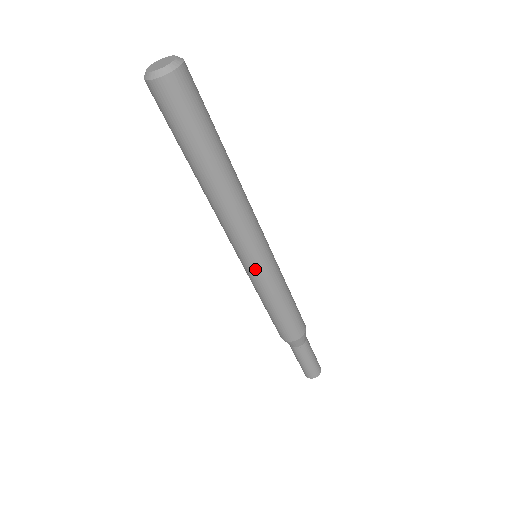
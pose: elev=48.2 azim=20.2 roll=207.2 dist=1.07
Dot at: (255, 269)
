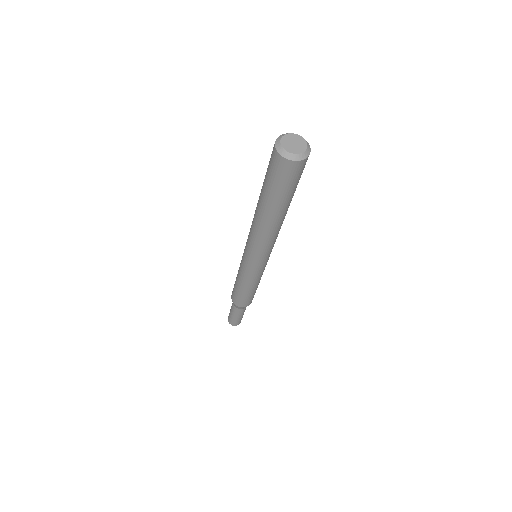
Dot at: (248, 265)
